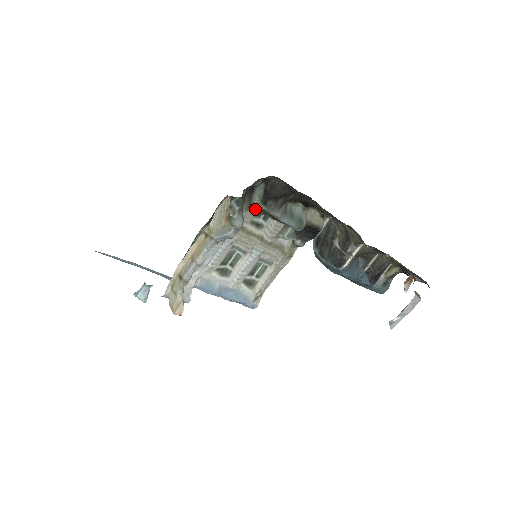
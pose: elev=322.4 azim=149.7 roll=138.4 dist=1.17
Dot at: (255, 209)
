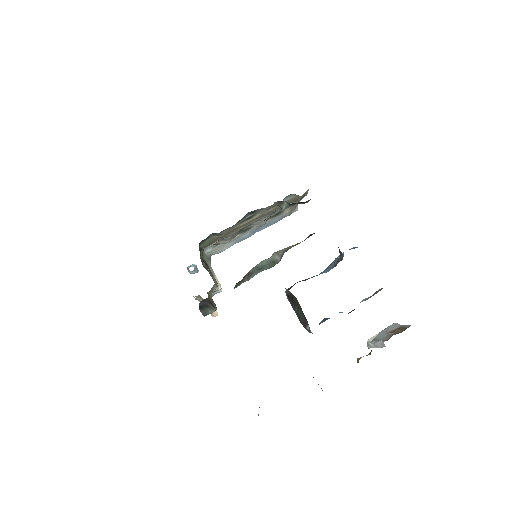
Dot at: occluded
